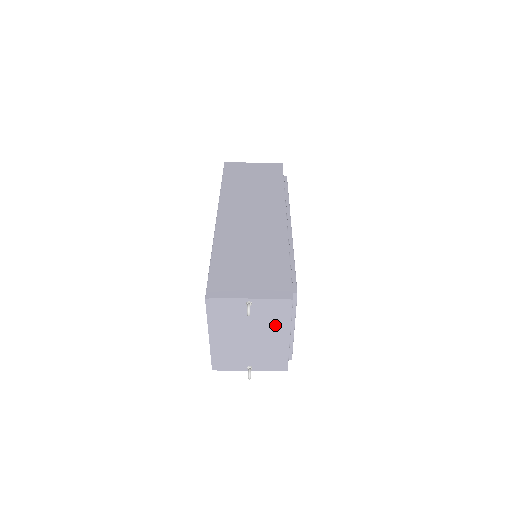
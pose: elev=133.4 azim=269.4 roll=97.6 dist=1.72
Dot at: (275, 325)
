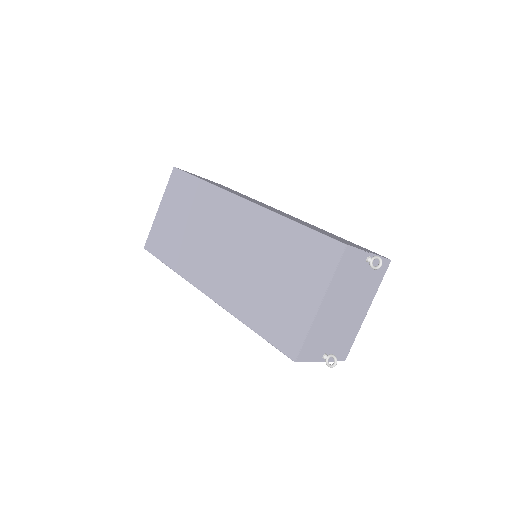
Dot at: (368, 292)
